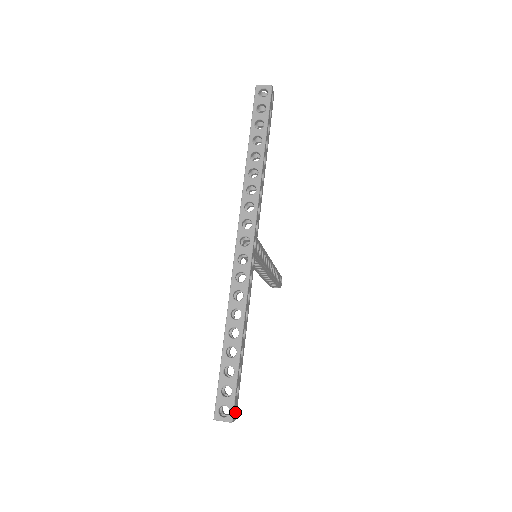
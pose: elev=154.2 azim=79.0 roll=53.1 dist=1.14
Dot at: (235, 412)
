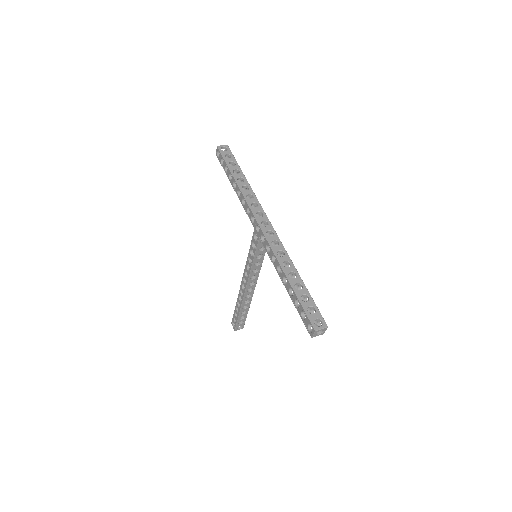
Dot at: occluded
